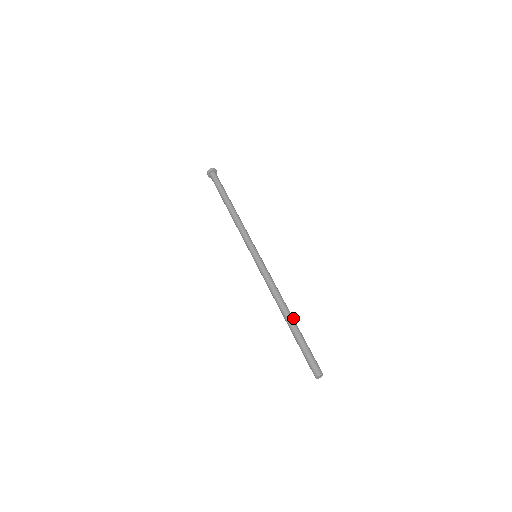
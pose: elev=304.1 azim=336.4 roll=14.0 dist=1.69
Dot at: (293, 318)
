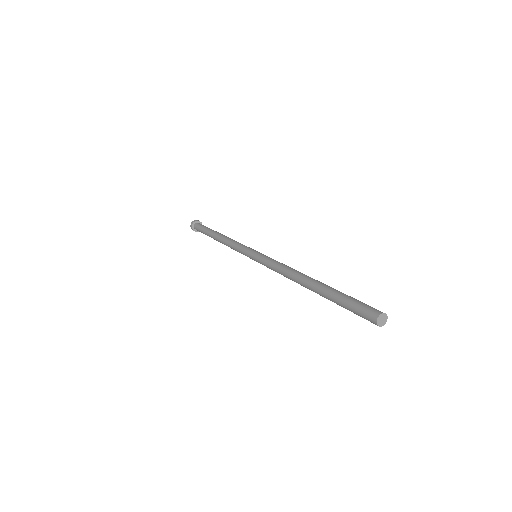
Dot at: occluded
